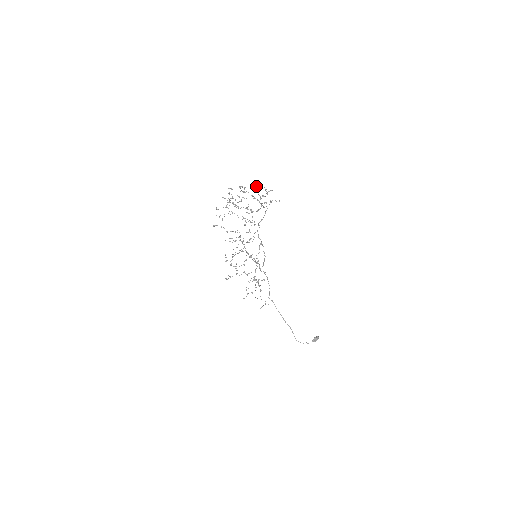
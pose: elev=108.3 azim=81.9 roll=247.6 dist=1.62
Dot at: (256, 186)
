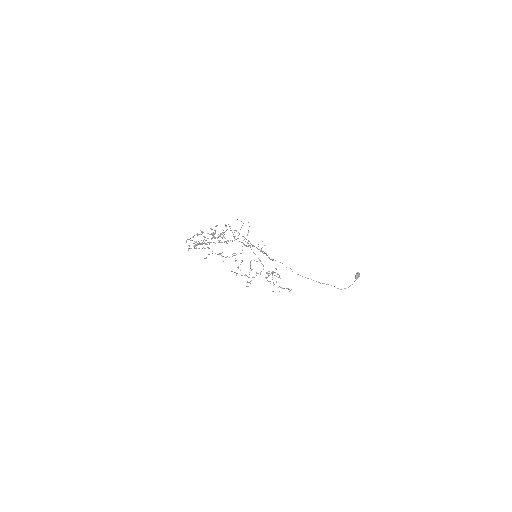
Dot at: (202, 231)
